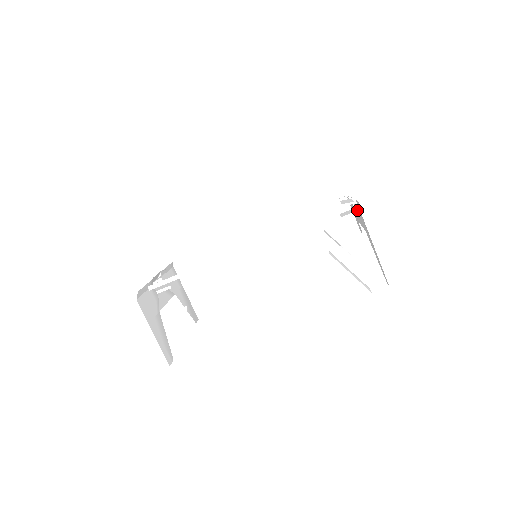
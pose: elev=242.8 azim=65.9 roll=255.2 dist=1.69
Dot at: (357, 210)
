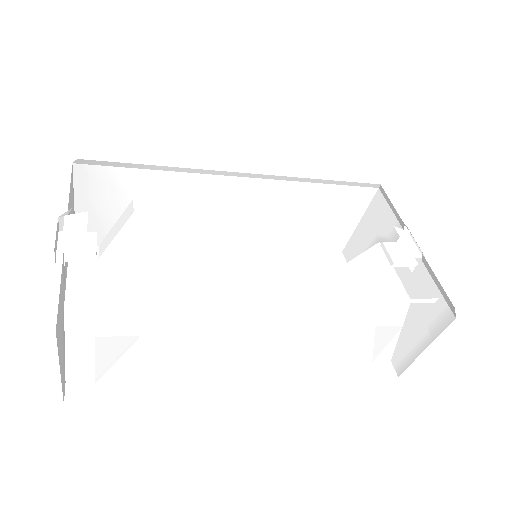
Dot at: (426, 279)
